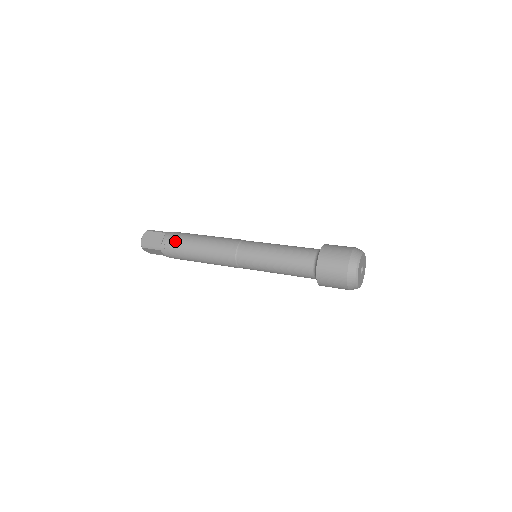
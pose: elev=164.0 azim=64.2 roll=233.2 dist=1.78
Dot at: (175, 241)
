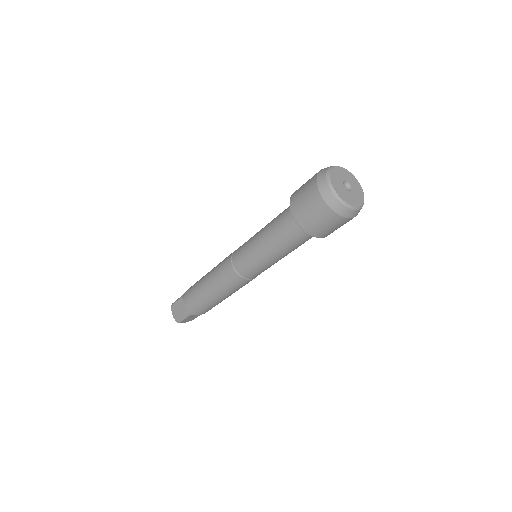
Dot at: occluded
